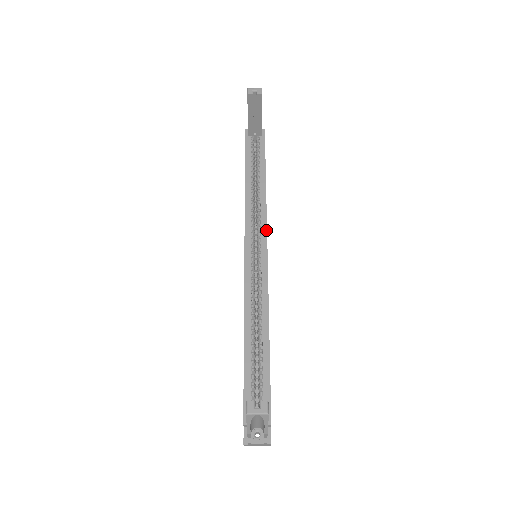
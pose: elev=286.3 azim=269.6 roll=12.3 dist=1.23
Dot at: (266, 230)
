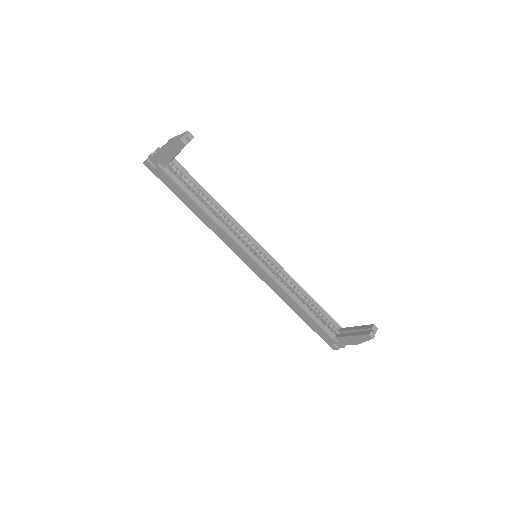
Dot at: (249, 235)
